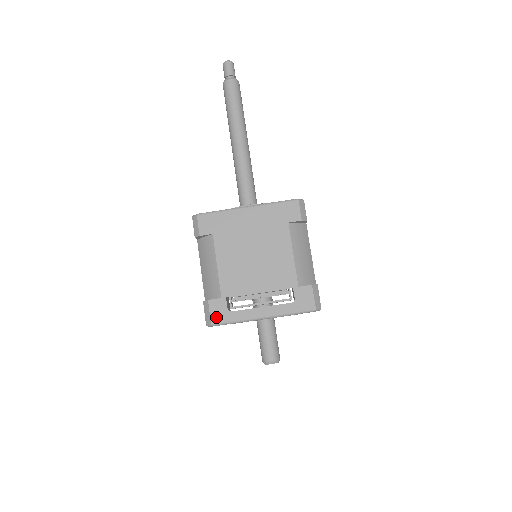
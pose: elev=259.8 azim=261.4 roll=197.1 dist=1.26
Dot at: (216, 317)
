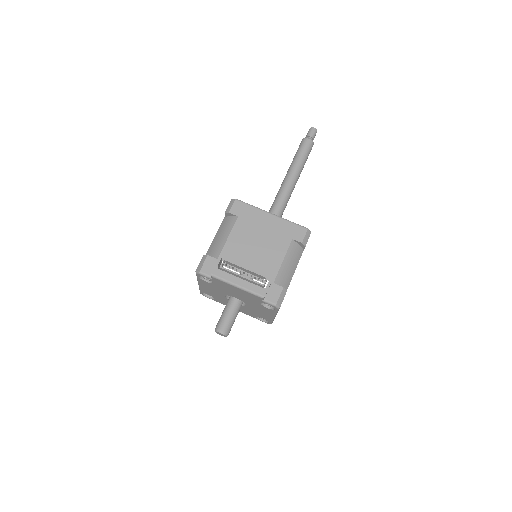
Dot at: (206, 269)
